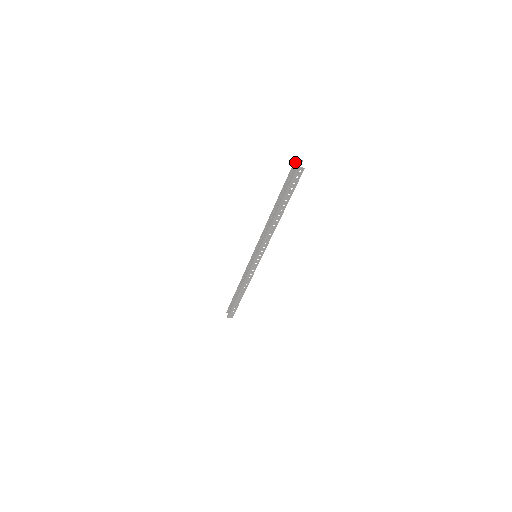
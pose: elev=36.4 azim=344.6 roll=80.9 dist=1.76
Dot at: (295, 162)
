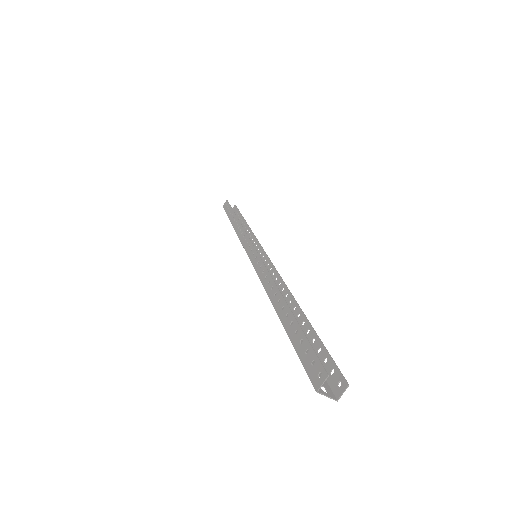
Dot at: occluded
